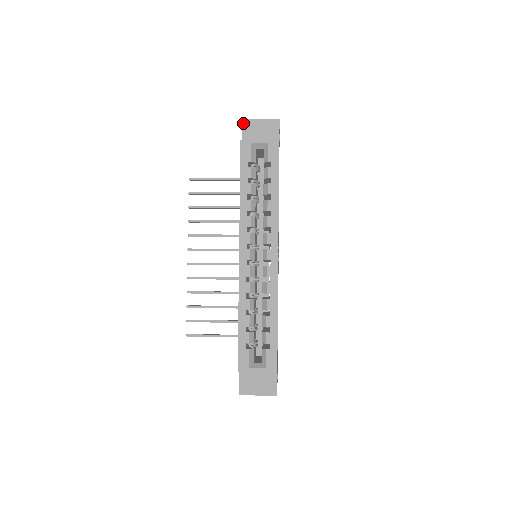
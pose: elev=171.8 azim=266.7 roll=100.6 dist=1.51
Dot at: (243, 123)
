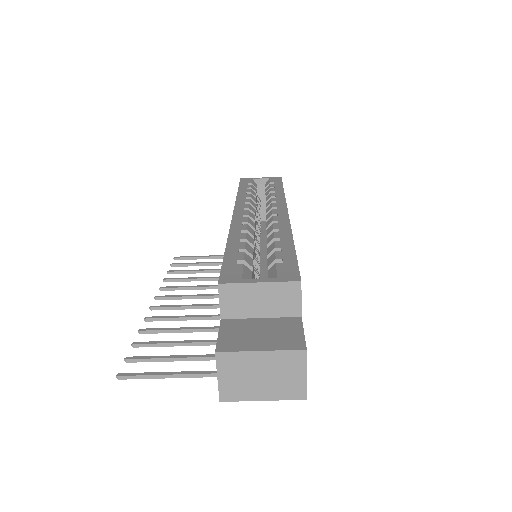
Dot at: occluded
